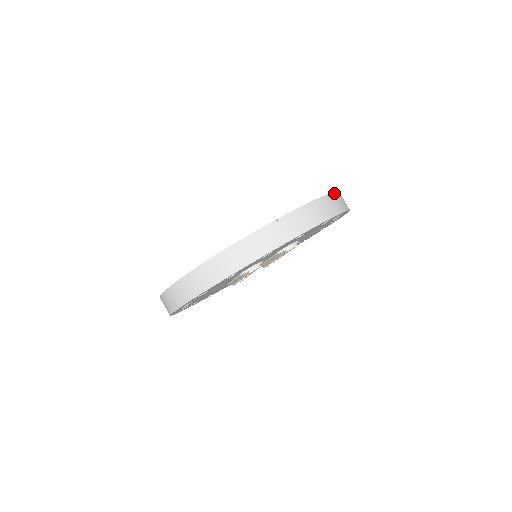
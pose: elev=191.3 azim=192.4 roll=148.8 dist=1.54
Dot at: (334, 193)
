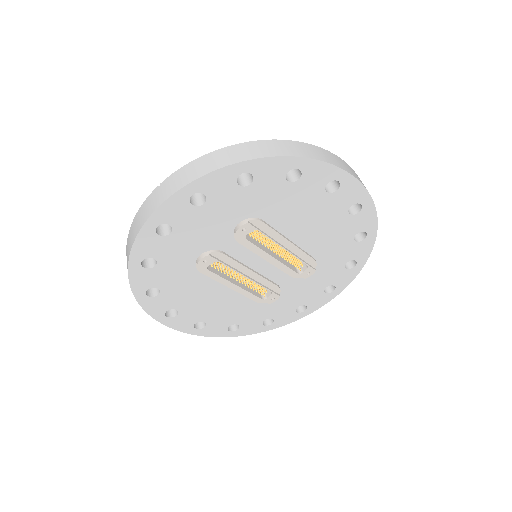
Dot at: (262, 141)
